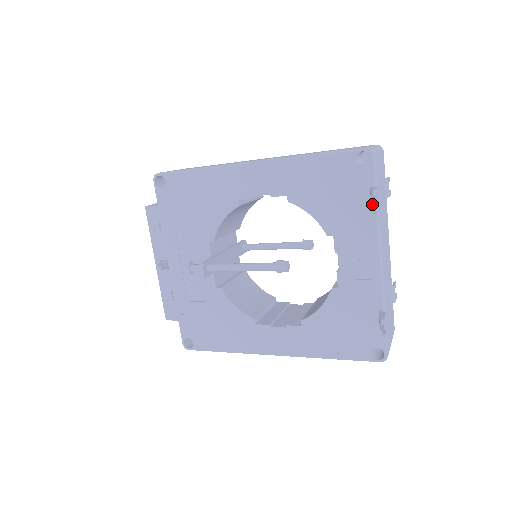
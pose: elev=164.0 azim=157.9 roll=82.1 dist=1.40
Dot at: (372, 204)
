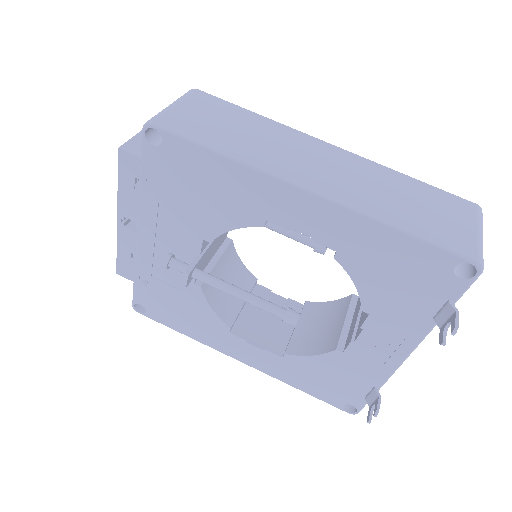
Dot at: (439, 317)
